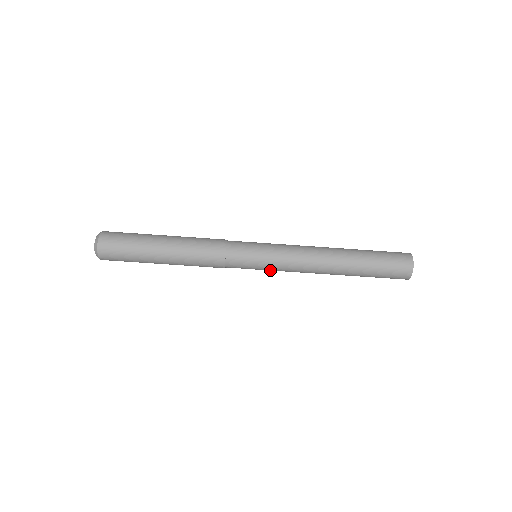
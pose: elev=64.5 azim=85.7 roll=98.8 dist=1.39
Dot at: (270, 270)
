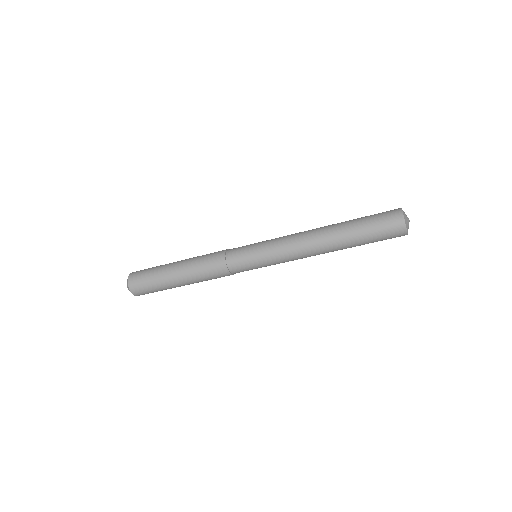
Dot at: (270, 264)
